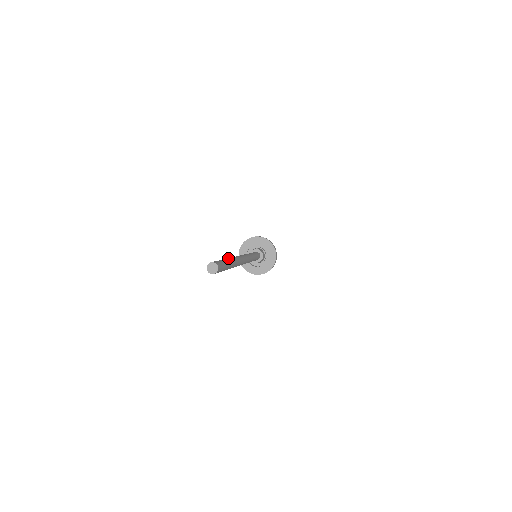
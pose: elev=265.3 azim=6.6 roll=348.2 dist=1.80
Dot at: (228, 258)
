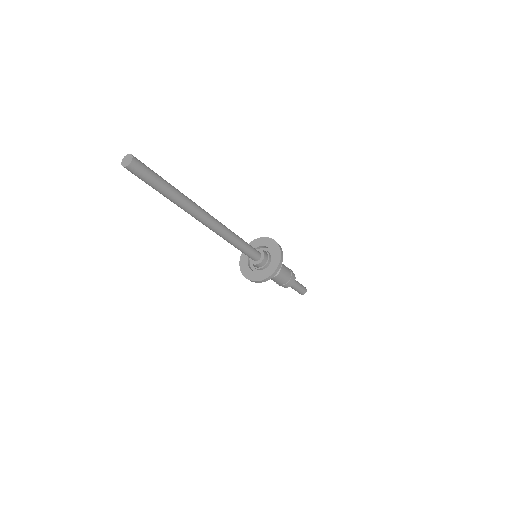
Dot at: occluded
